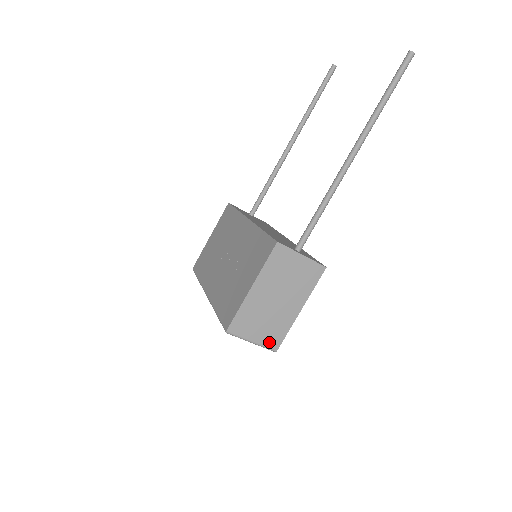
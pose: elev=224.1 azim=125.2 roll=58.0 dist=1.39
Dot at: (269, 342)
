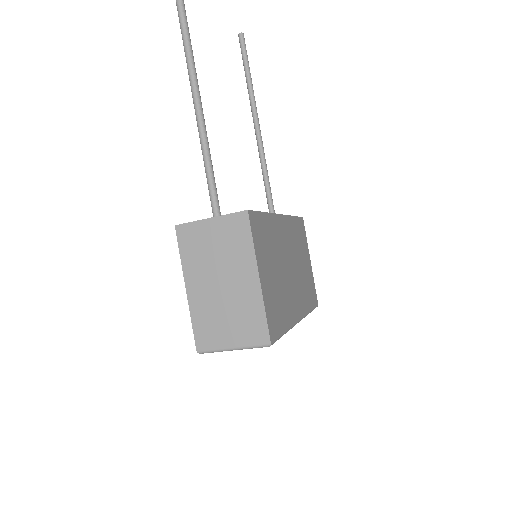
Dot at: (253, 338)
